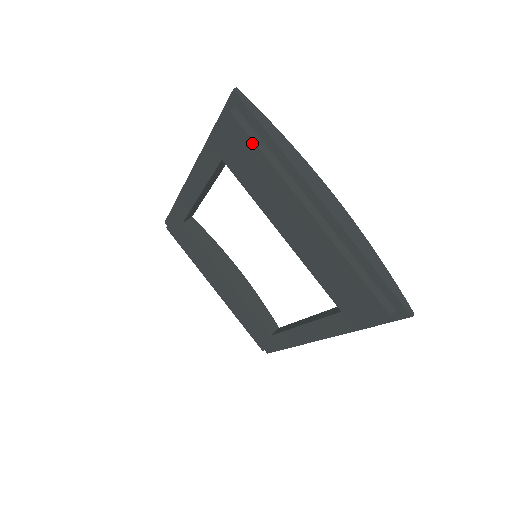
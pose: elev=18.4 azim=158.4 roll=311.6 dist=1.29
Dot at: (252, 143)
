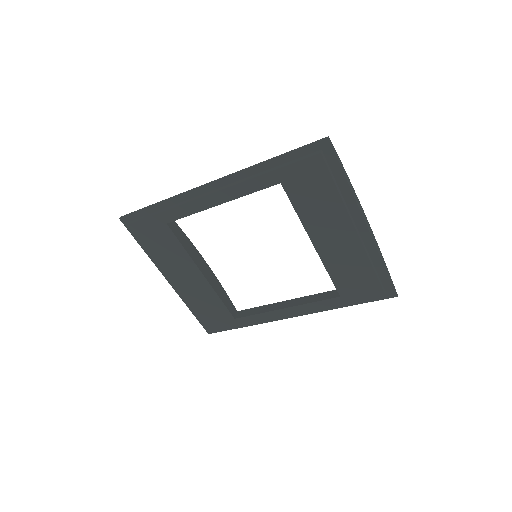
Dot at: (330, 179)
